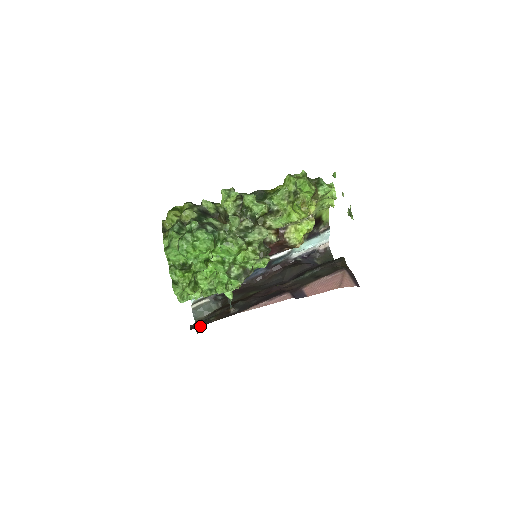
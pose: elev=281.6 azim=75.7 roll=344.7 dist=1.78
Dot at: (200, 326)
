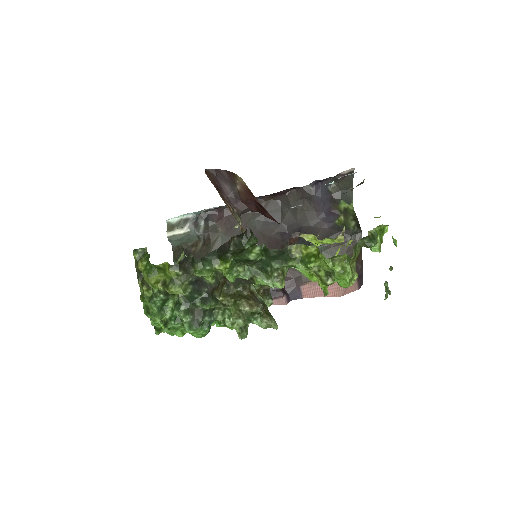
Dot at: (177, 256)
